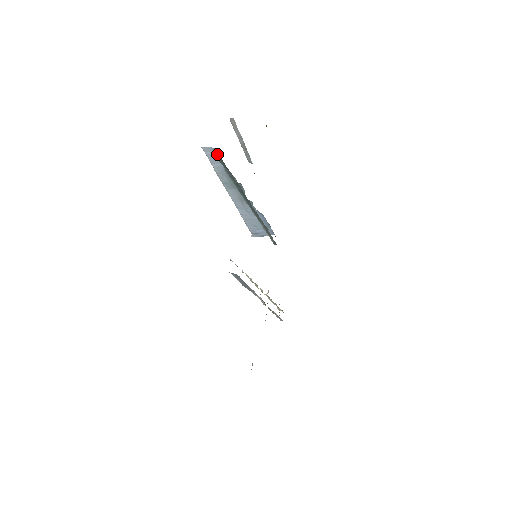
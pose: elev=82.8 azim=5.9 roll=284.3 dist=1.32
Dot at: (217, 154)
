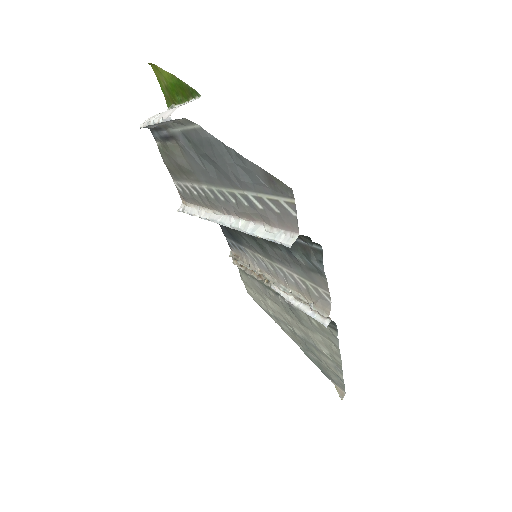
Dot at: occluded
